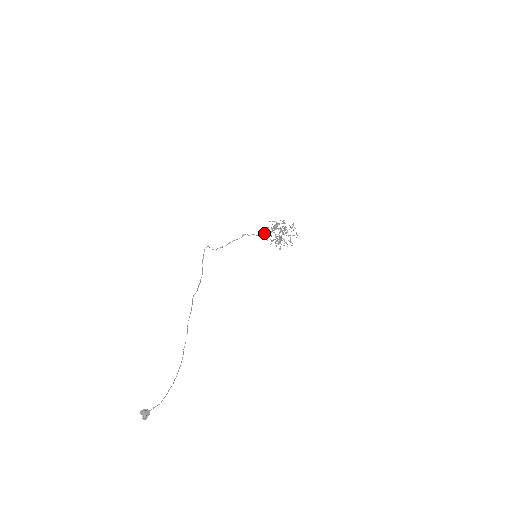
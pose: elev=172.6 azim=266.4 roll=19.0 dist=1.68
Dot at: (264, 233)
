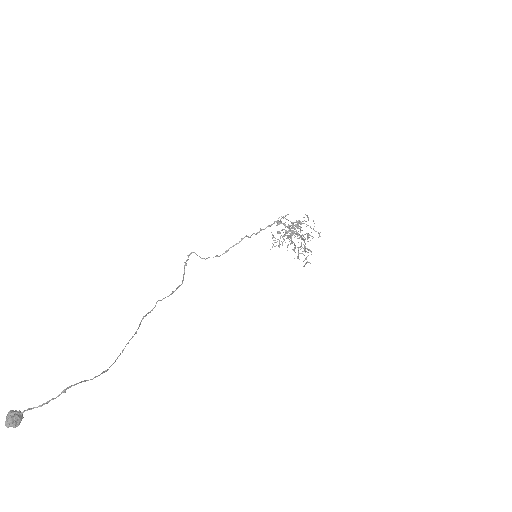
Dot at: occluded
